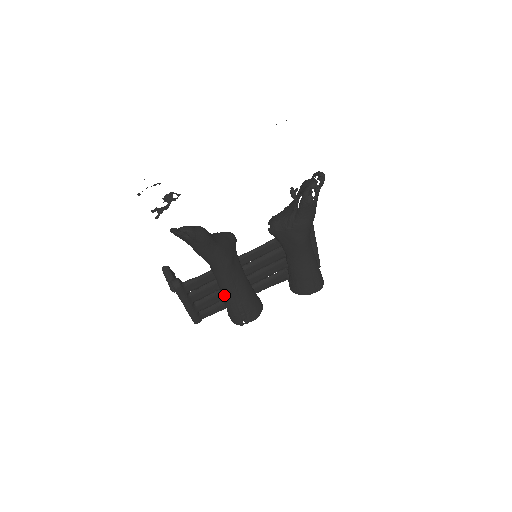
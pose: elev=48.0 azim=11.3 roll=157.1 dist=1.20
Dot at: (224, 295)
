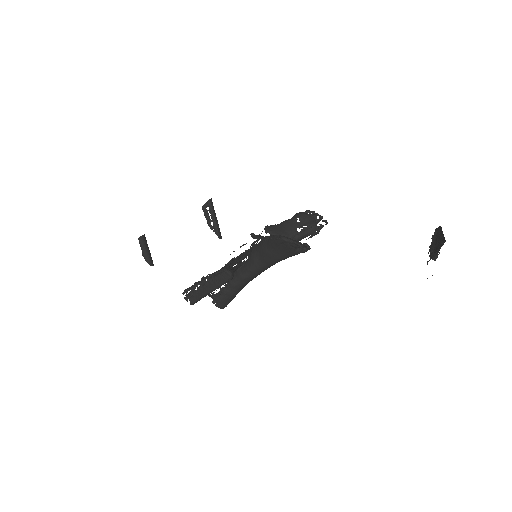
Dot at: (238, 286)
